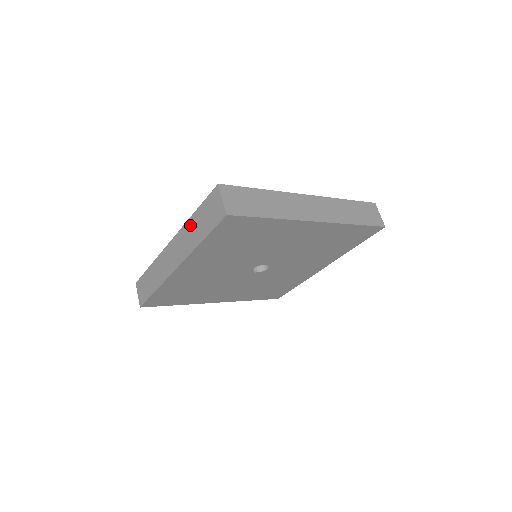
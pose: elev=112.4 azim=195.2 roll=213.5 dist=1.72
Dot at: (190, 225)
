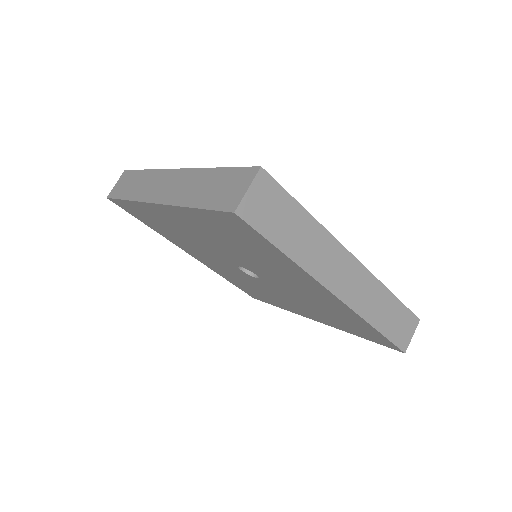
Dot at: (202, 176)
